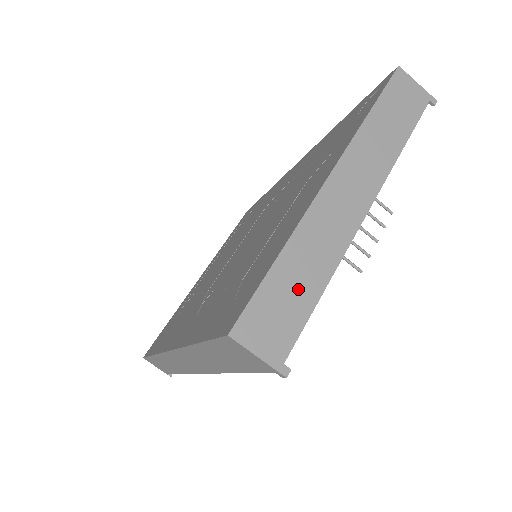
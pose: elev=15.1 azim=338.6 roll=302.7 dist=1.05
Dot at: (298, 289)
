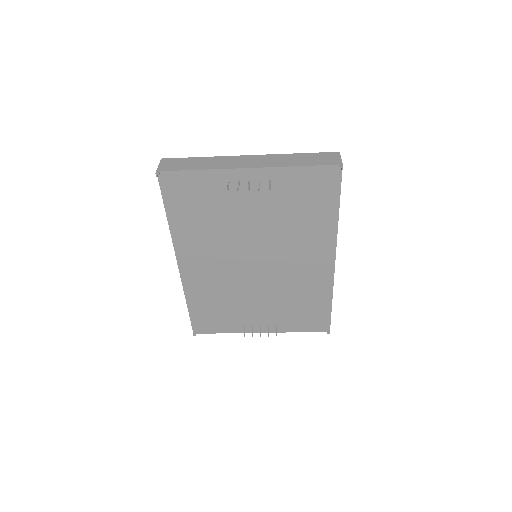
Dot at: (192, 165)
